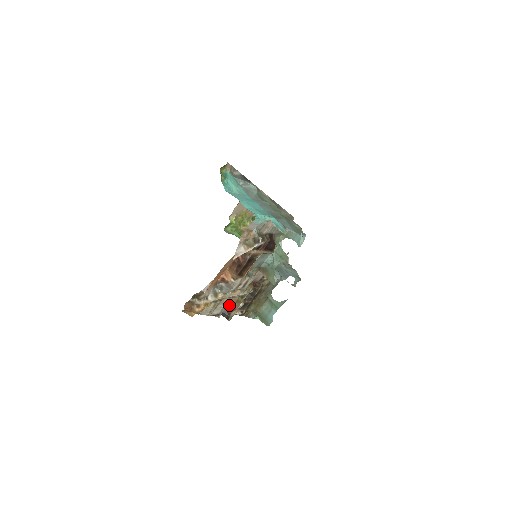
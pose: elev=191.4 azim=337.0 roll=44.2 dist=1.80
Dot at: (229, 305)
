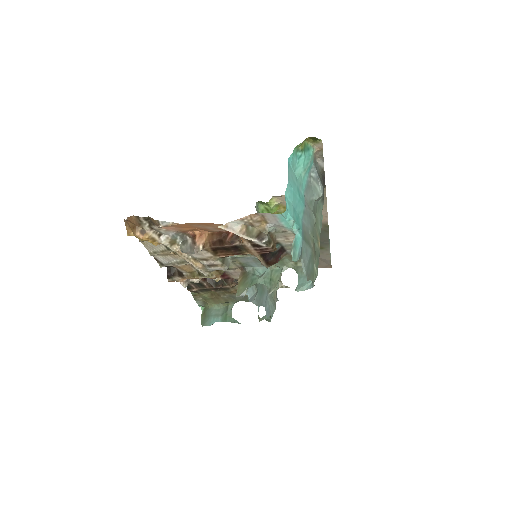
Dot at: (180, 267)
